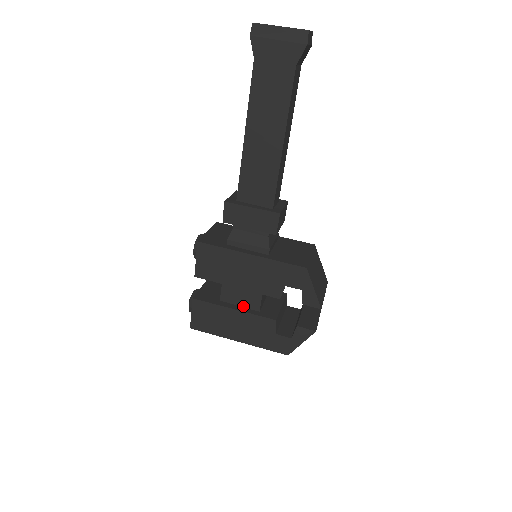
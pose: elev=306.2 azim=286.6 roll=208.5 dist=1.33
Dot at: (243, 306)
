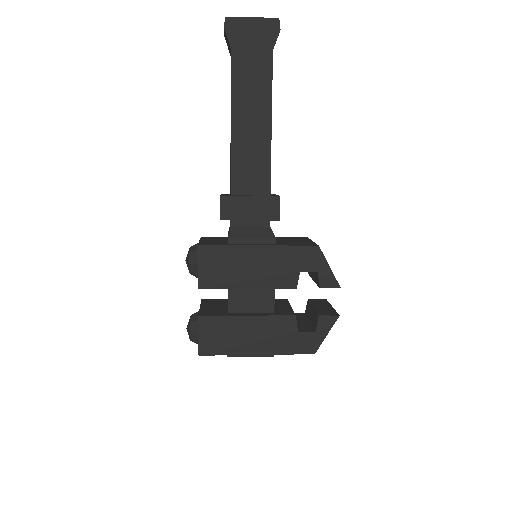
Dot at: (255, 312)
